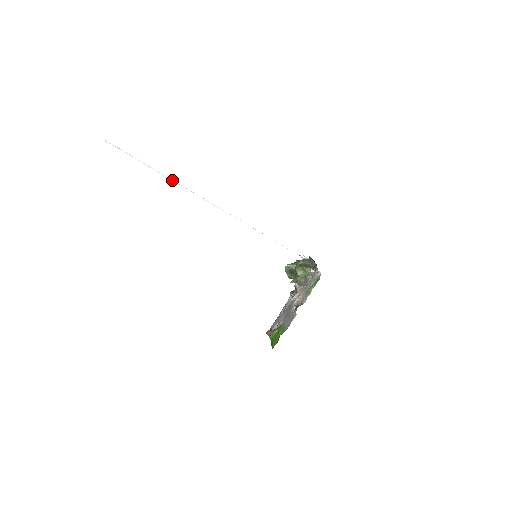
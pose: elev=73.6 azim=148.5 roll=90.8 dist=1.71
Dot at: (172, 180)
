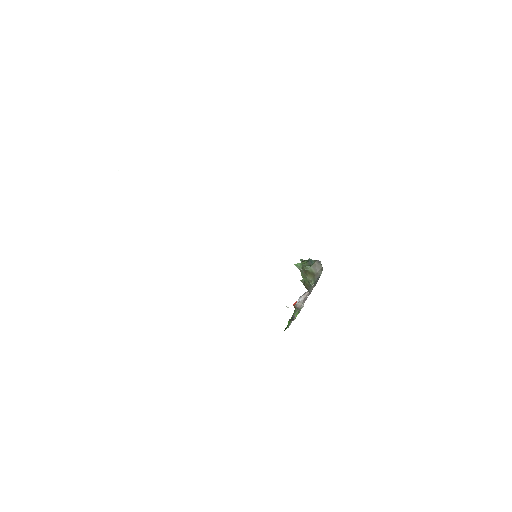
Dot at: occluded
